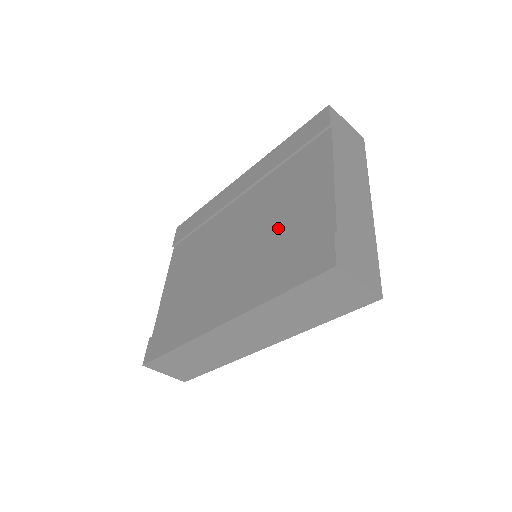
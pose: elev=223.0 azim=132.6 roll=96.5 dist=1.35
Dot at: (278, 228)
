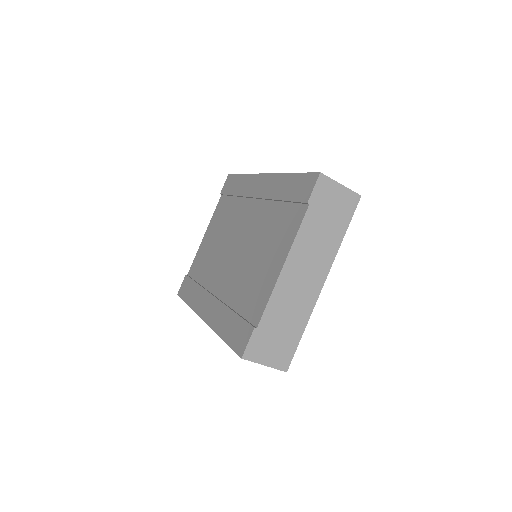
Dot at: (248, 274)
